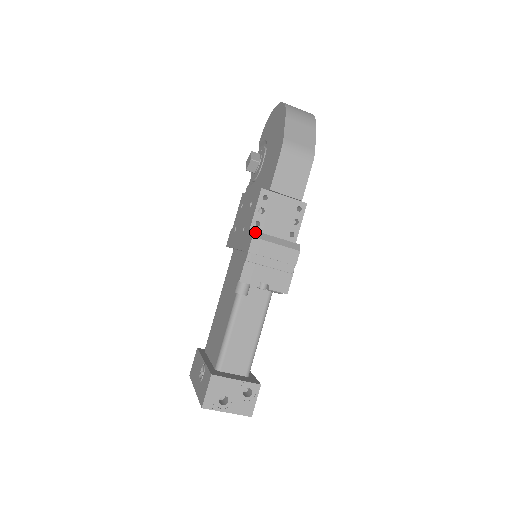
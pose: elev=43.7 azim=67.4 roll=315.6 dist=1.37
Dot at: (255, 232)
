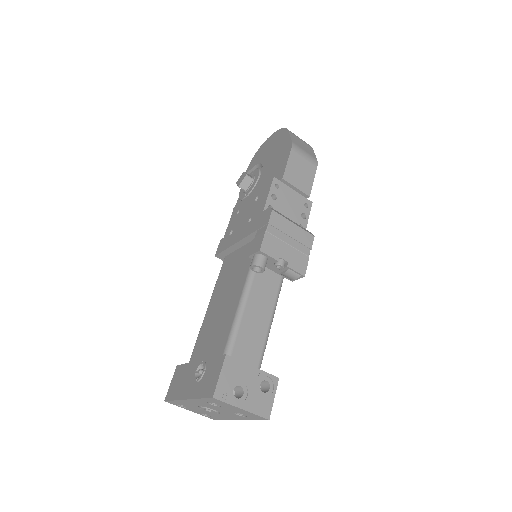
Dot at: (273, 209)
